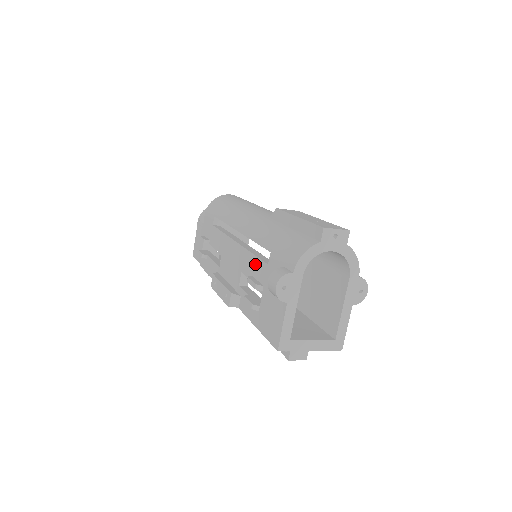
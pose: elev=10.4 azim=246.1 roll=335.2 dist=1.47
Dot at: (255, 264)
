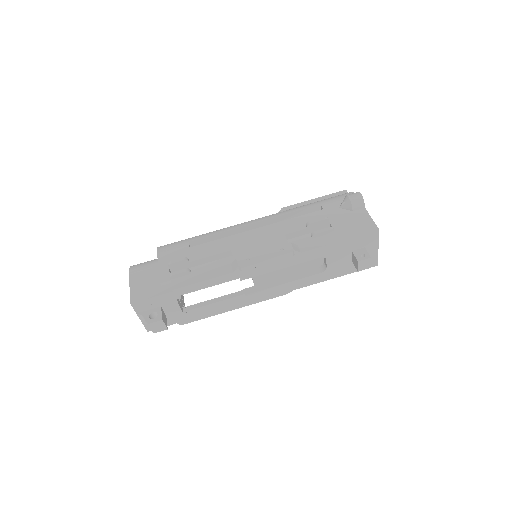
Dot at: (305, 218)
